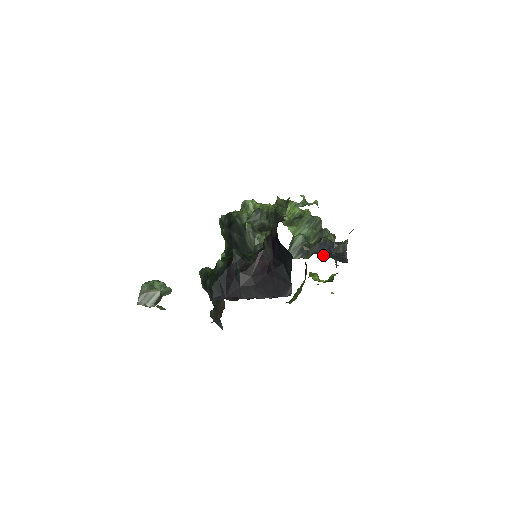
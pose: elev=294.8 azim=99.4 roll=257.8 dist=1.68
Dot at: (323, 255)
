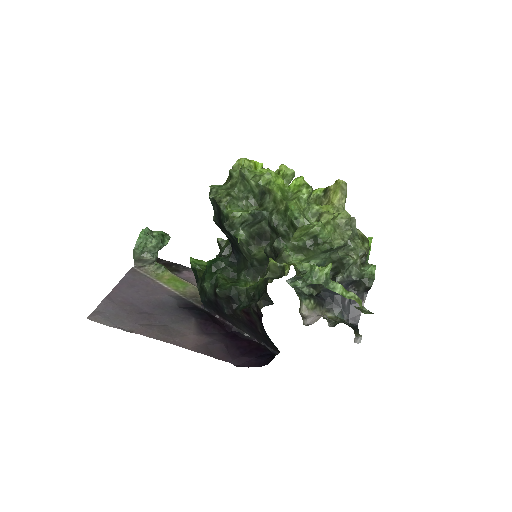
Dot at: (329, 309)
